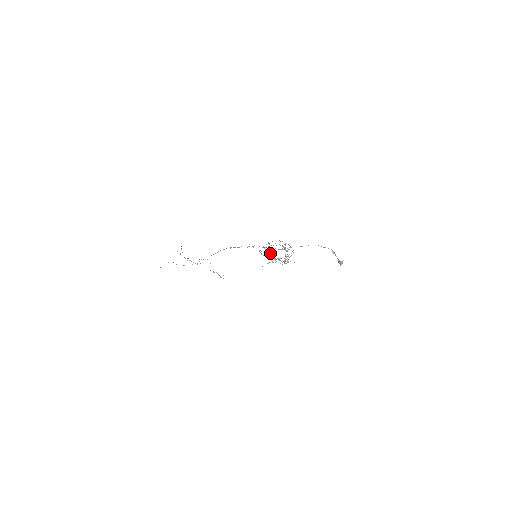
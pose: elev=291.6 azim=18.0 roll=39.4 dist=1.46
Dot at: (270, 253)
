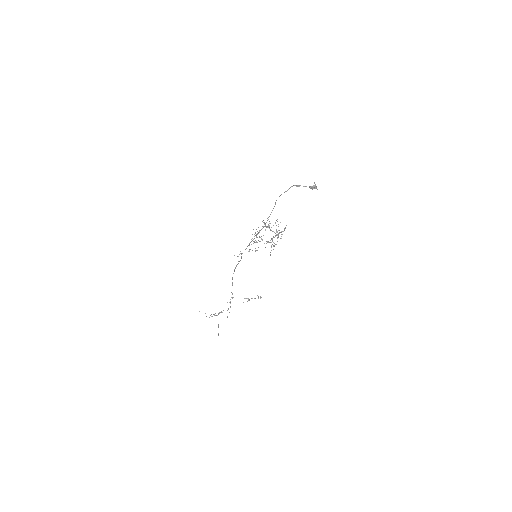
Dot at: occluded
